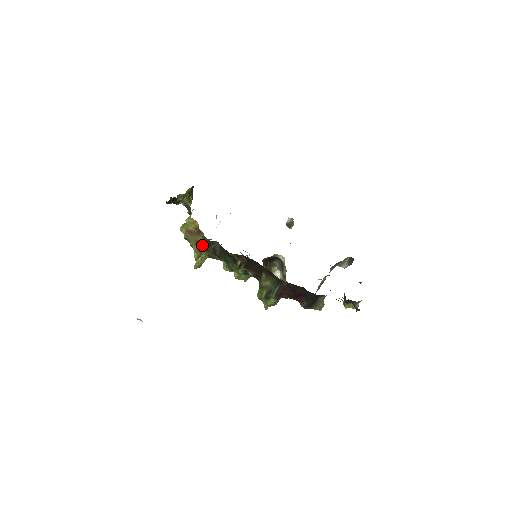
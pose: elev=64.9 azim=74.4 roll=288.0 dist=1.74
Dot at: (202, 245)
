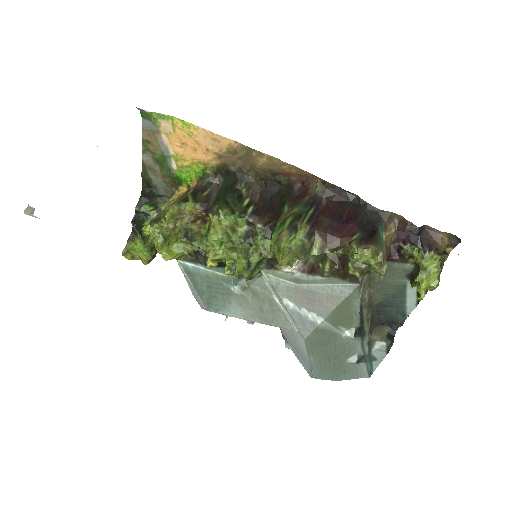
Dot at: (189, 196)
